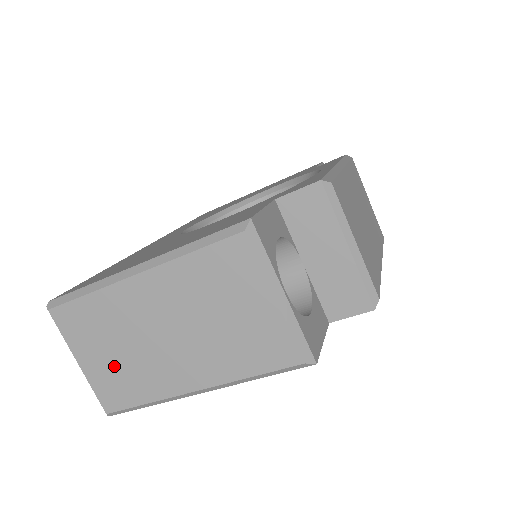
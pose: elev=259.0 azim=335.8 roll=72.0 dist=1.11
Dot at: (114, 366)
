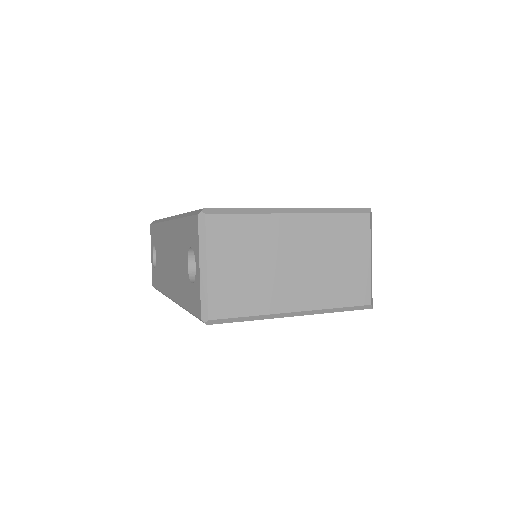
Dot at: (240, 278)
